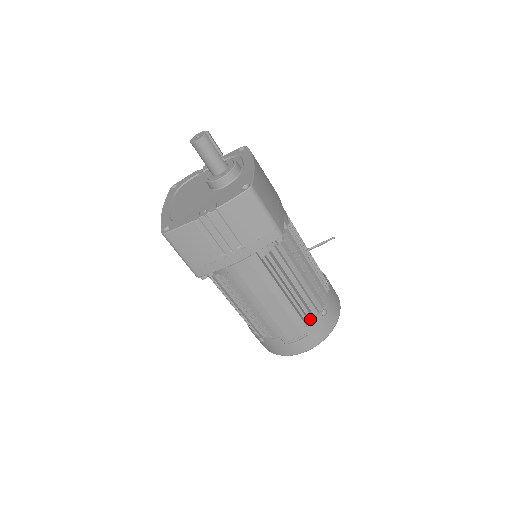
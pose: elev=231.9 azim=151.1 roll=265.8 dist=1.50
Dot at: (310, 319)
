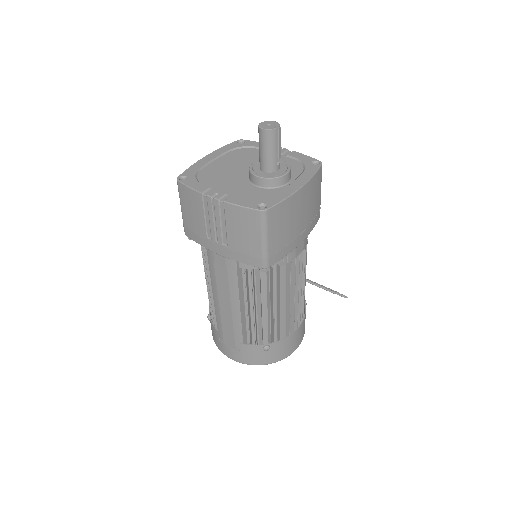
Dot at: (250, 342)
